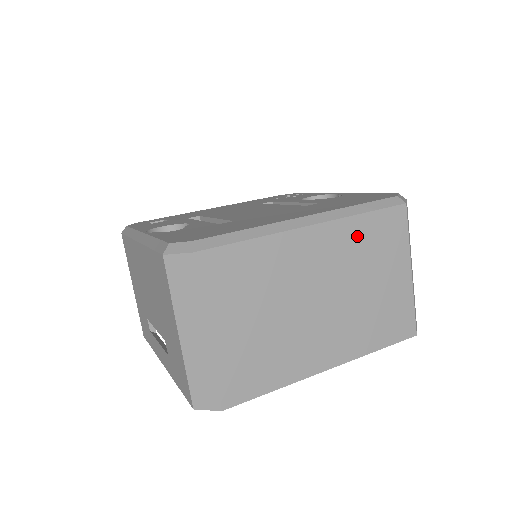
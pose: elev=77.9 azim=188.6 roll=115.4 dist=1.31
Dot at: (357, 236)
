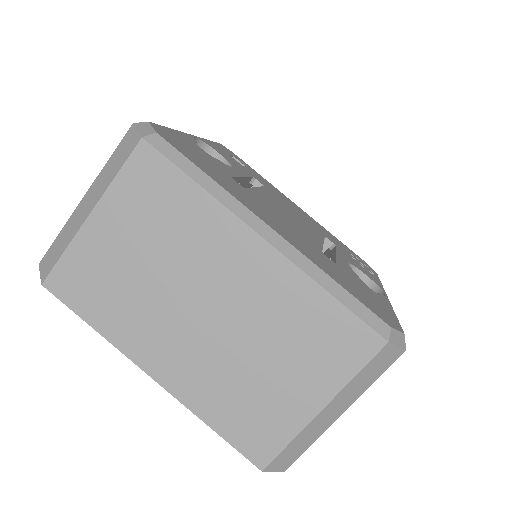
Dot at: (300, 305)
